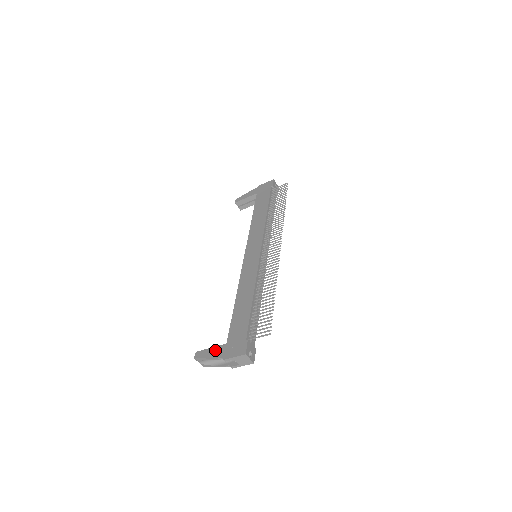
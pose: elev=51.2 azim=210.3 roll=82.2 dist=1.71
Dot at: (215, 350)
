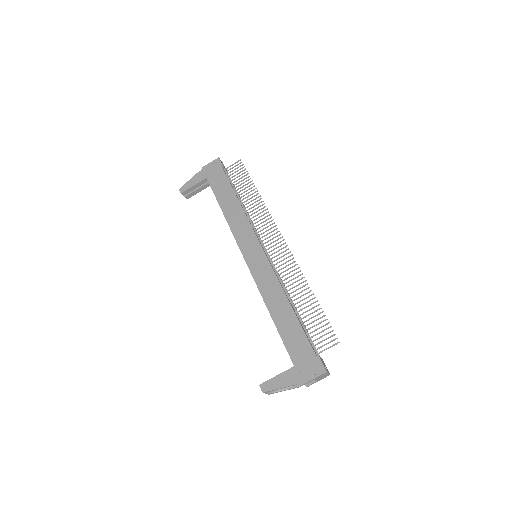
Dot at: (284, 377)
